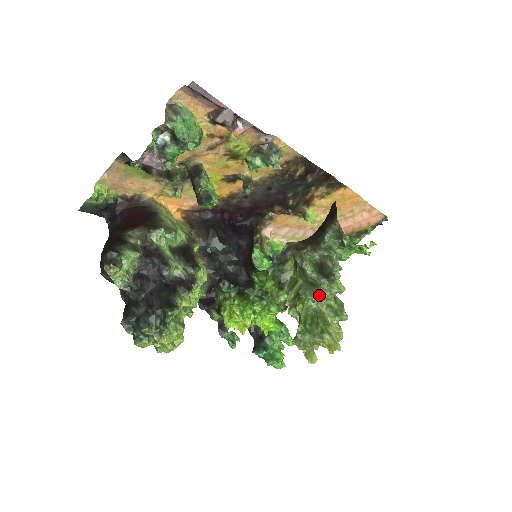
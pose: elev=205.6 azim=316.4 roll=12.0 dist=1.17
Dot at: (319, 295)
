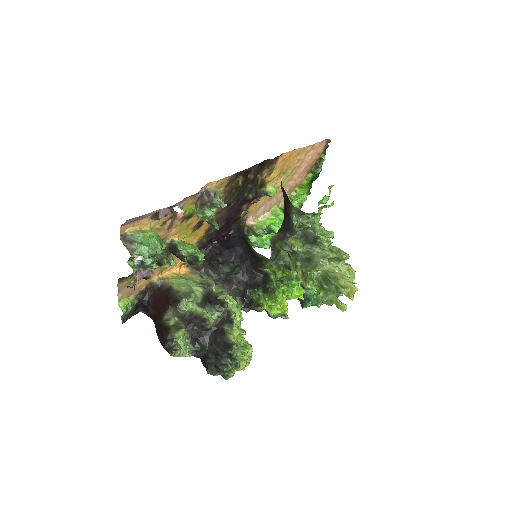
Dot at: (318, 259)
